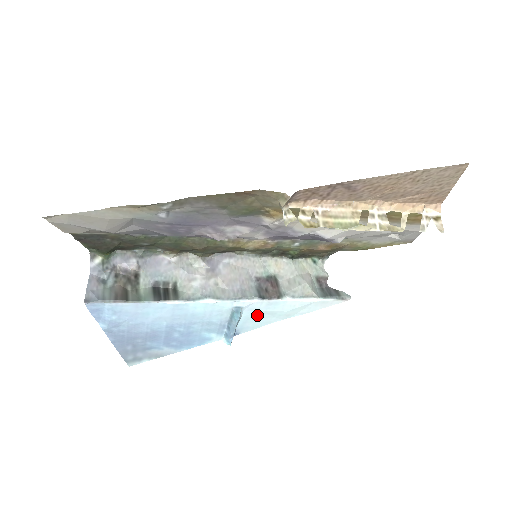
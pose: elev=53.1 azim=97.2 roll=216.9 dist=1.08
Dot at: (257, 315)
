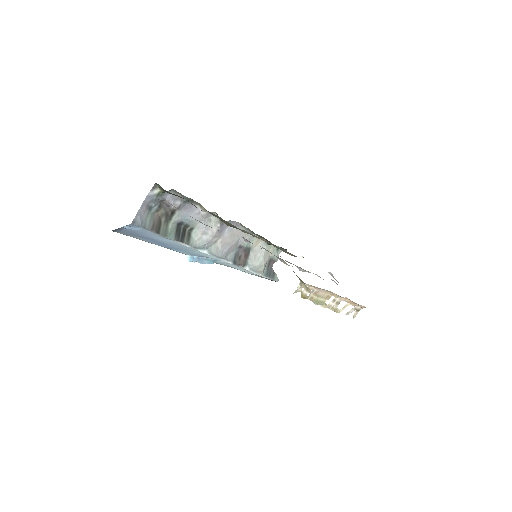
Dot at: (222, 263)
